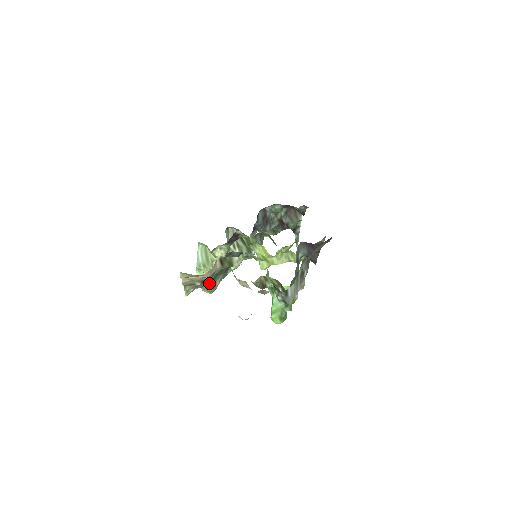
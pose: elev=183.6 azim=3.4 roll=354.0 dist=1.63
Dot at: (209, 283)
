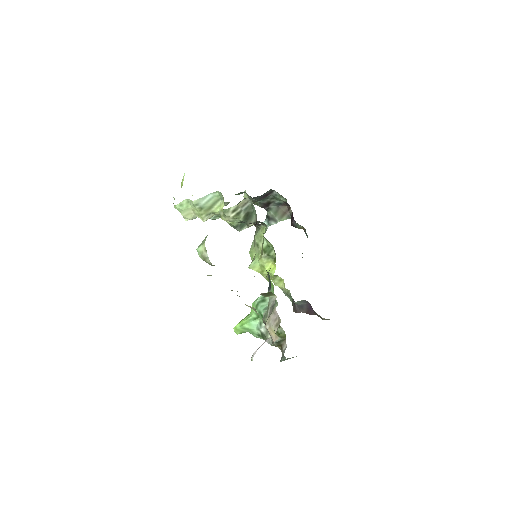
Dot at: occluded
